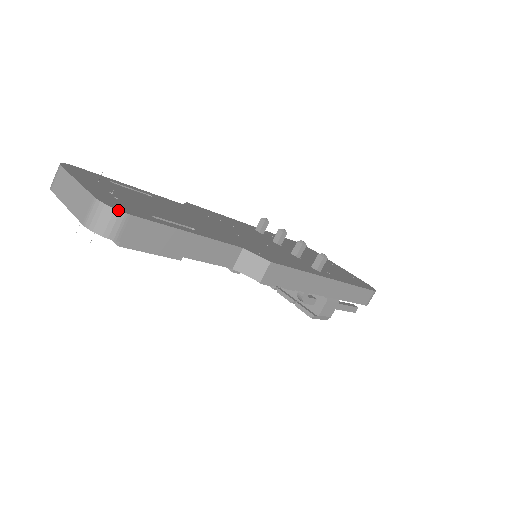
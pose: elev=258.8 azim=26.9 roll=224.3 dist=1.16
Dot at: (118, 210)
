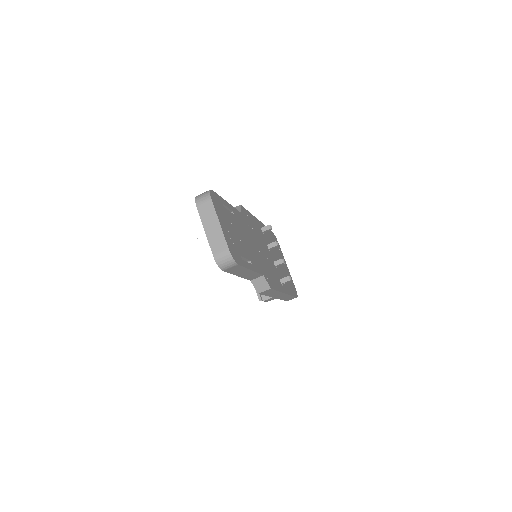
Dot at: (236, 262)
